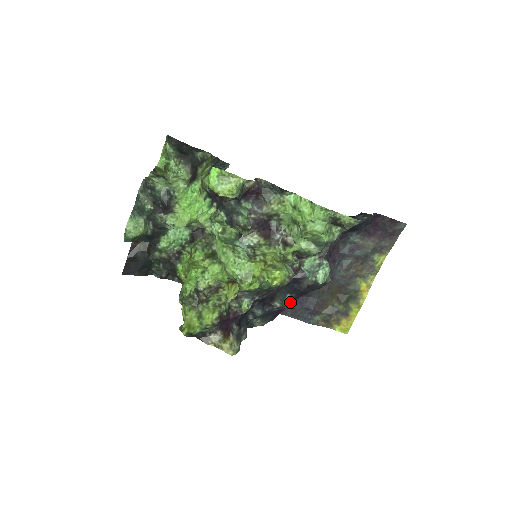
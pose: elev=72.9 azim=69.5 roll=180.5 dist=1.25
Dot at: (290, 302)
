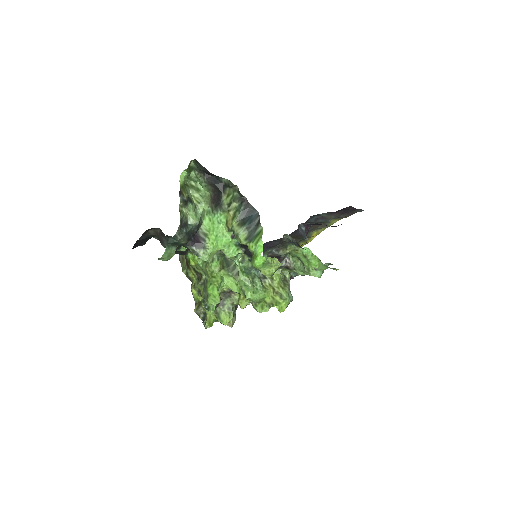
Dot at: occluded
